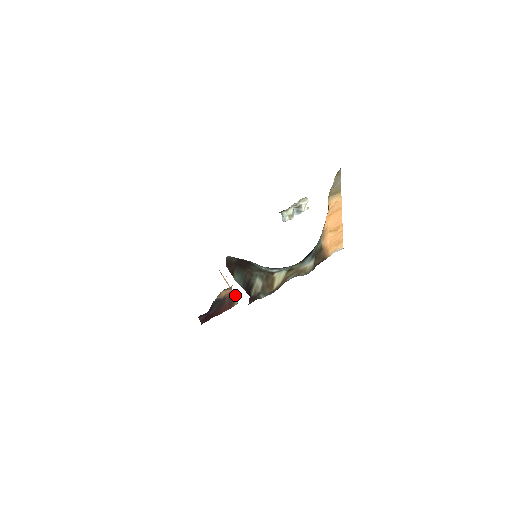
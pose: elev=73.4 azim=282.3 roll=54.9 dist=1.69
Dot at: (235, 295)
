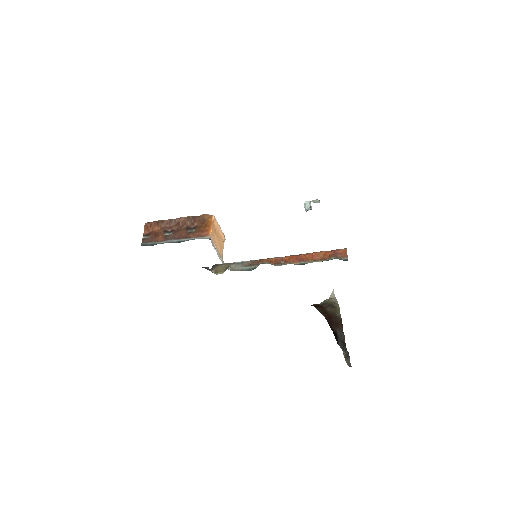
Dot at: (224, 237)
